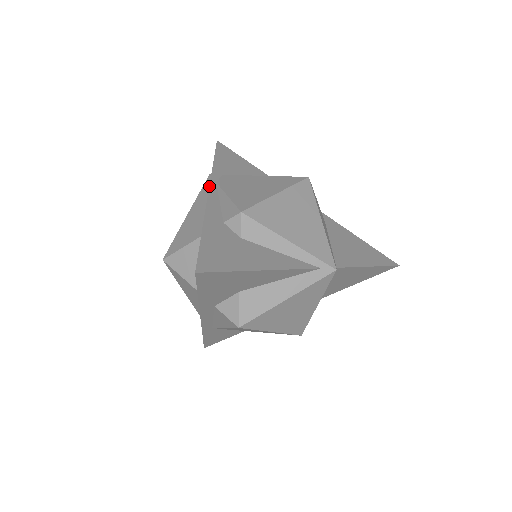
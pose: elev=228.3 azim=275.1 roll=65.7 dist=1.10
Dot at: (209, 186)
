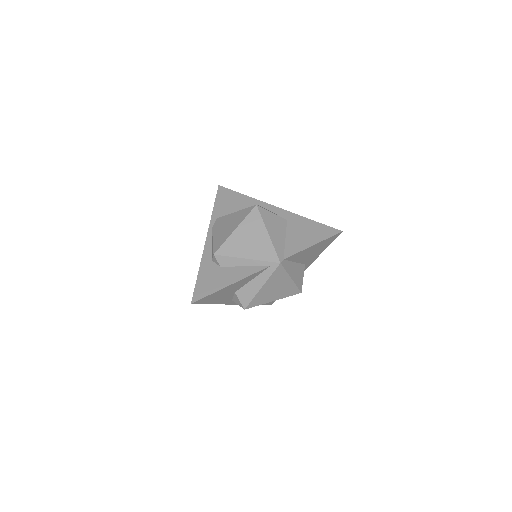
Dot at: (207, 234)
